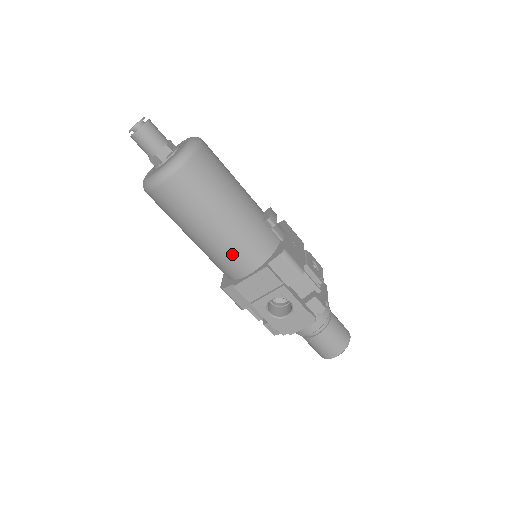
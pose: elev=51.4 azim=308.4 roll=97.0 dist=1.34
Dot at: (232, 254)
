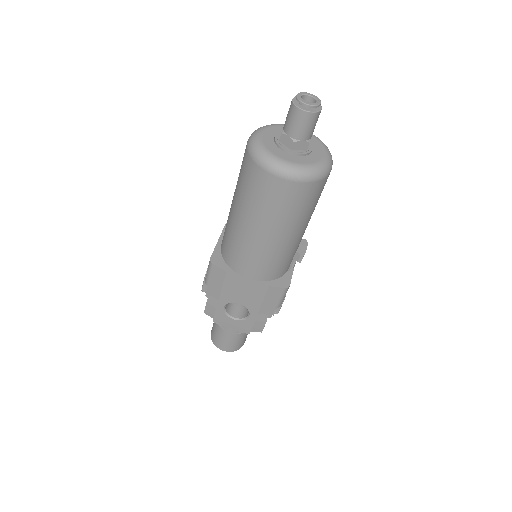
Dot at: (255, 259)
